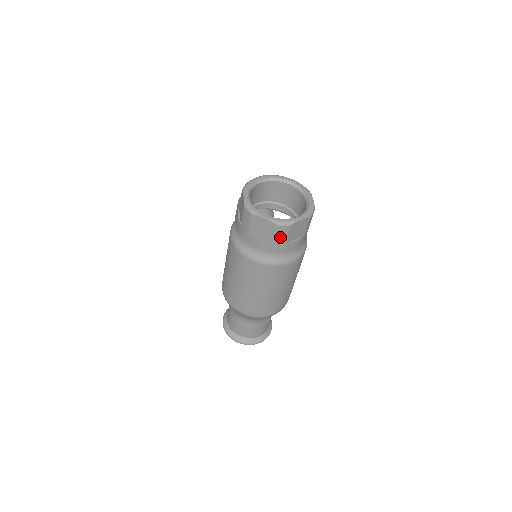
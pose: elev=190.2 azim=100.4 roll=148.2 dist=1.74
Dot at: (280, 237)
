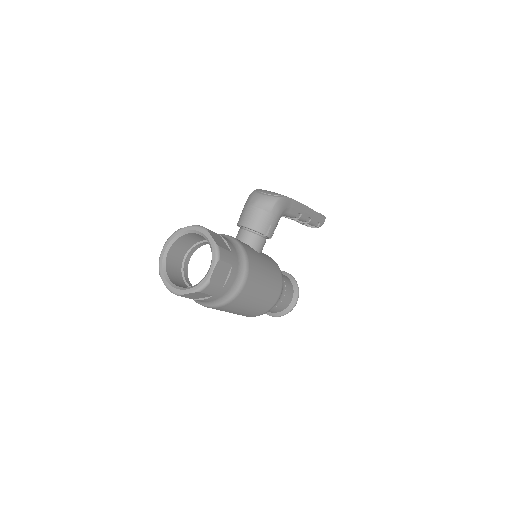
Dot at: occluded
